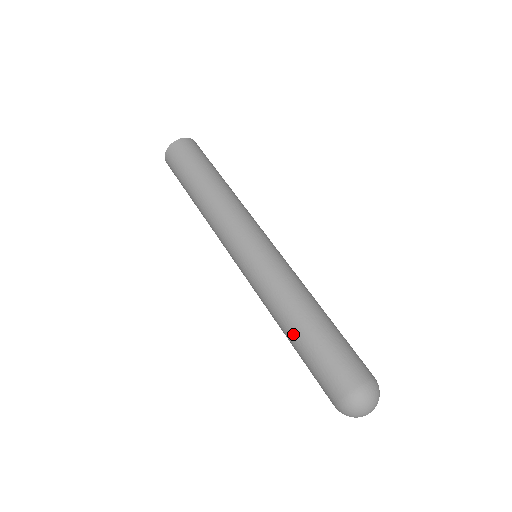
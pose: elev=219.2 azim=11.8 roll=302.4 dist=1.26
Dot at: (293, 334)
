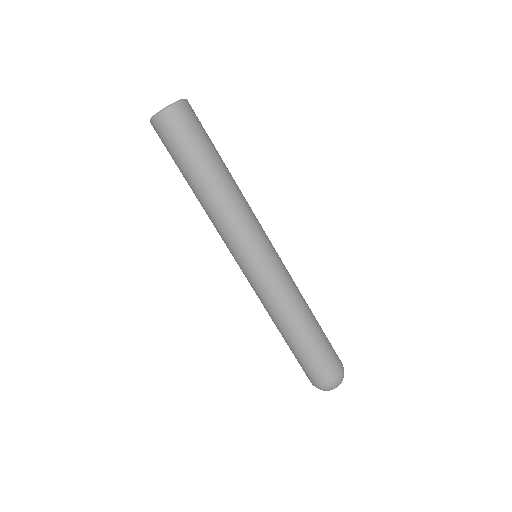
Dot at: (283, 337)
